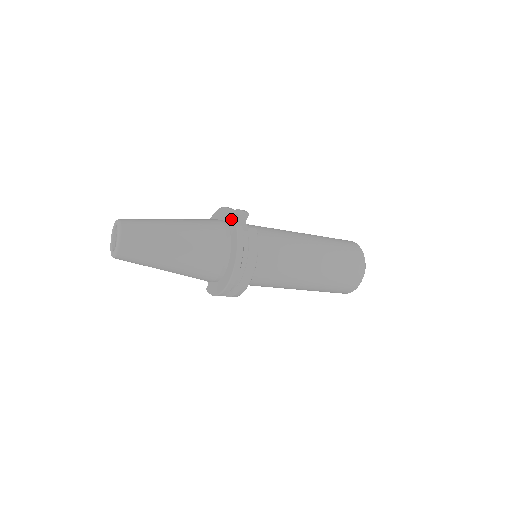
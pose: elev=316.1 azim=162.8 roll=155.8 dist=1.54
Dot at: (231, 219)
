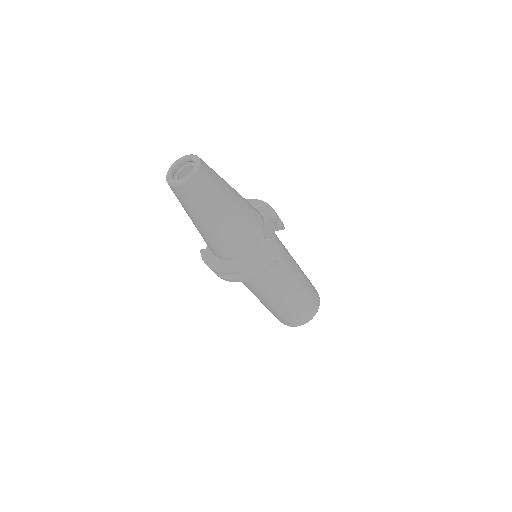
Dot at: (270, 222)
